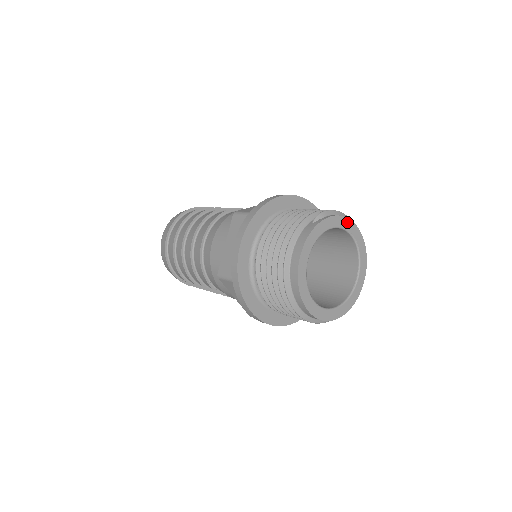
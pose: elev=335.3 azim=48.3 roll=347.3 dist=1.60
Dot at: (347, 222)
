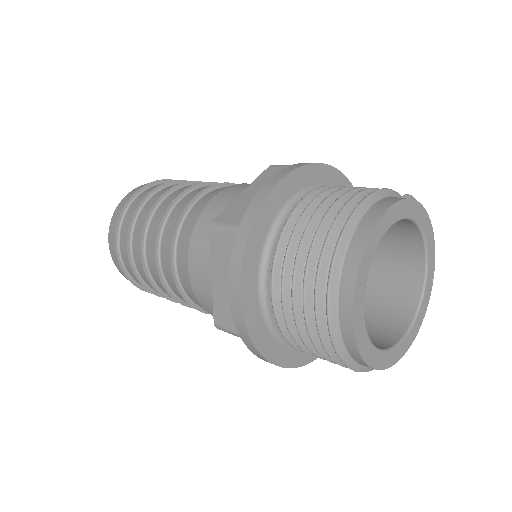
Dot at: (431, 237)
